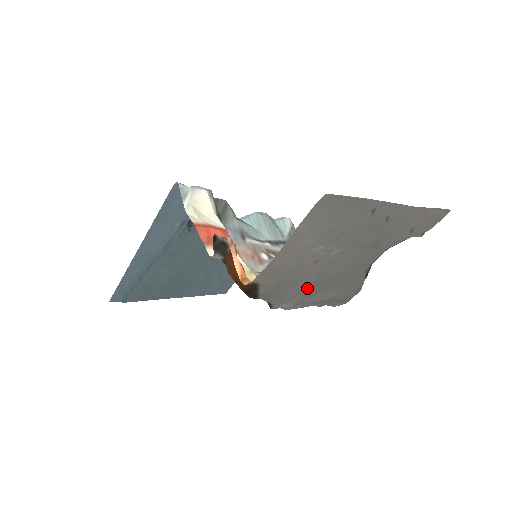
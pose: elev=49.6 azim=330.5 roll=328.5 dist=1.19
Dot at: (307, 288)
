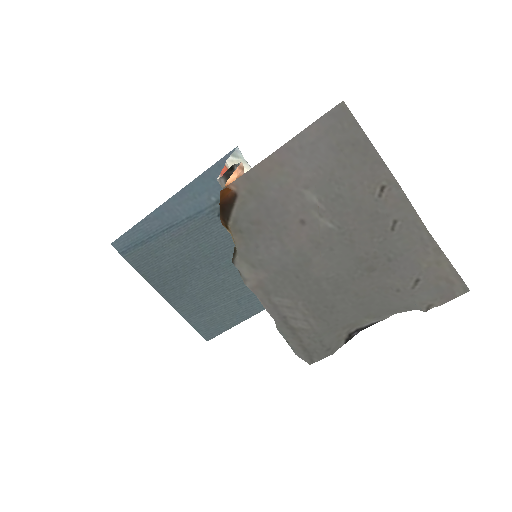
Dot at: (279, 267)
